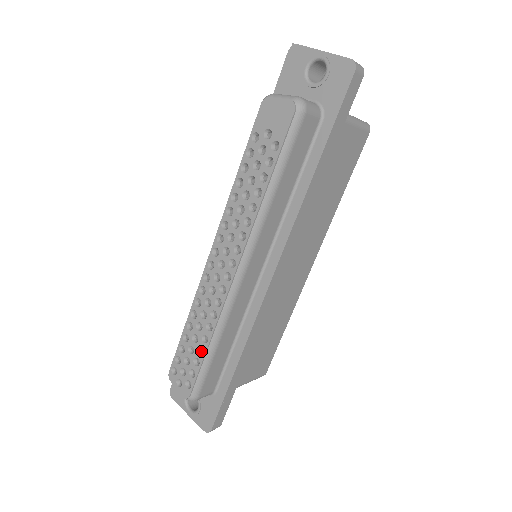
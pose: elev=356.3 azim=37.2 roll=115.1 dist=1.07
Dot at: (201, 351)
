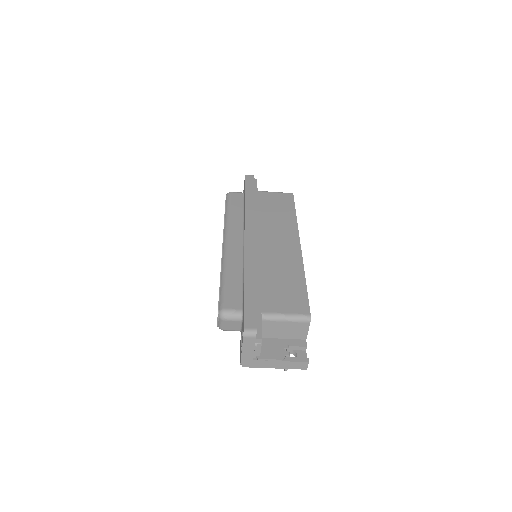
Dot at: occluded
